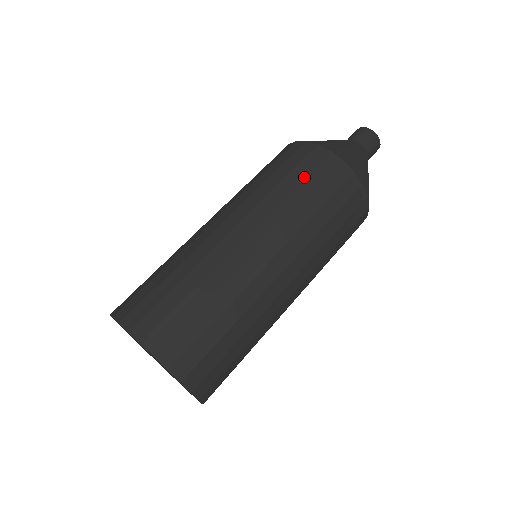
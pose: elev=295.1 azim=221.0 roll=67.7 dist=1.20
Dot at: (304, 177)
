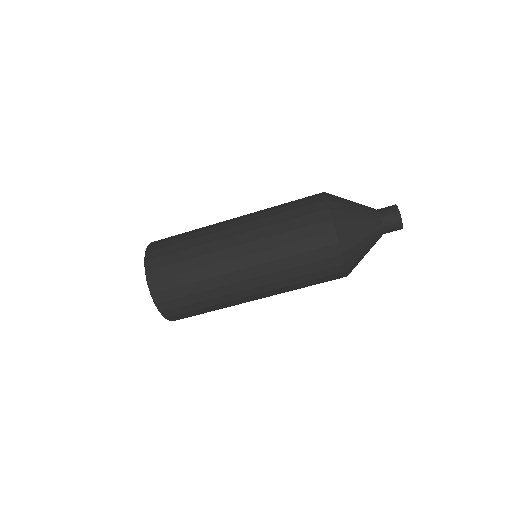
Dot at: occluded
